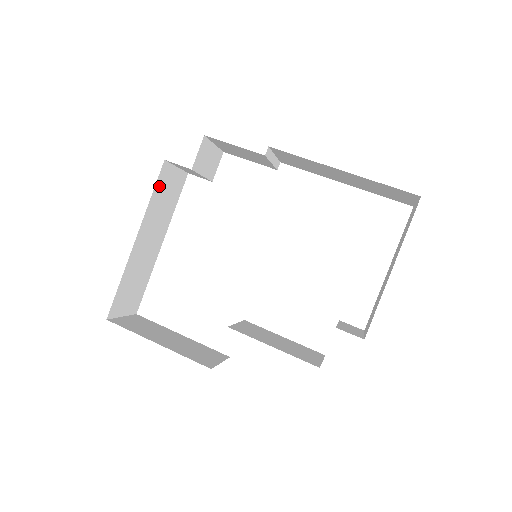
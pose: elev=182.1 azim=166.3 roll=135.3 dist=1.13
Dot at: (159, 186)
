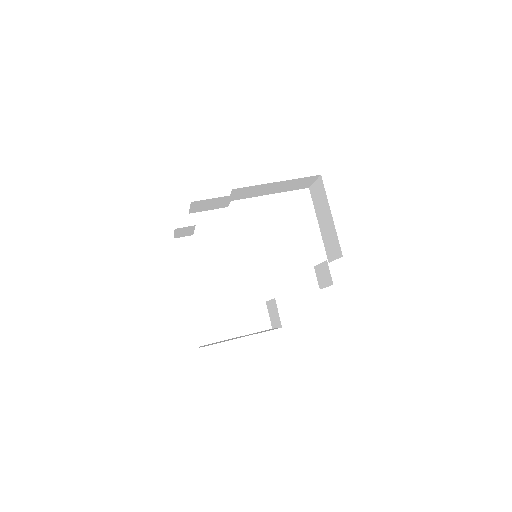
Dot at: occluded
